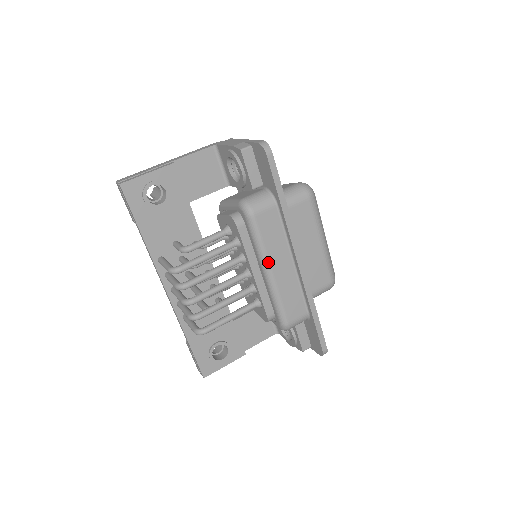
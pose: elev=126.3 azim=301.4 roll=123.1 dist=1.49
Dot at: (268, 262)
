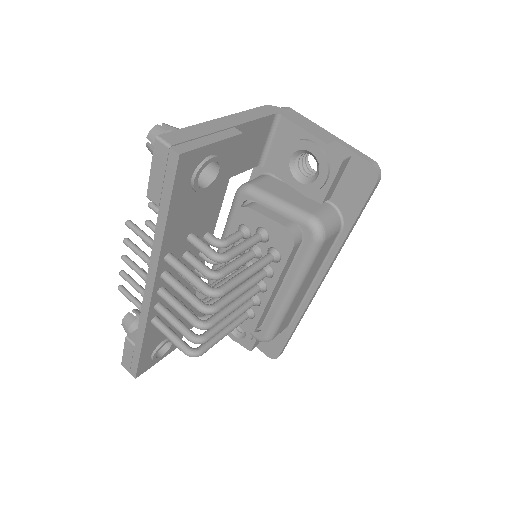
Dot at: (300, 286)
